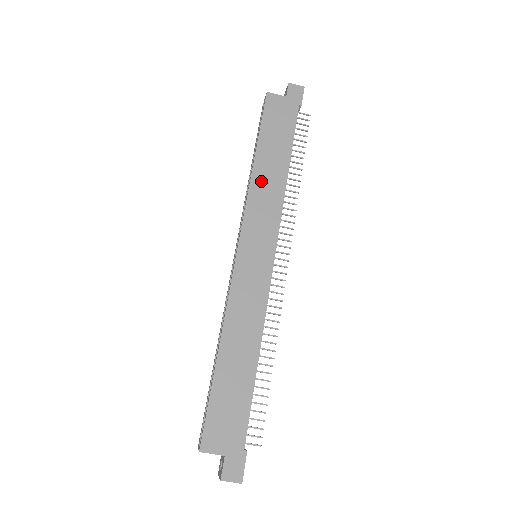
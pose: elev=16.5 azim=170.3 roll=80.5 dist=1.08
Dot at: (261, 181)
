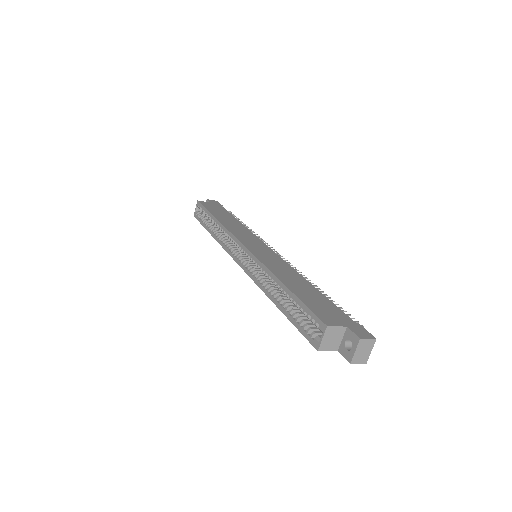
Dot at: (229, 225)
